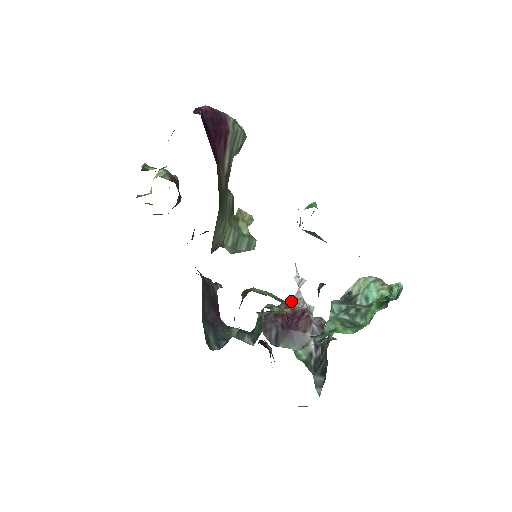
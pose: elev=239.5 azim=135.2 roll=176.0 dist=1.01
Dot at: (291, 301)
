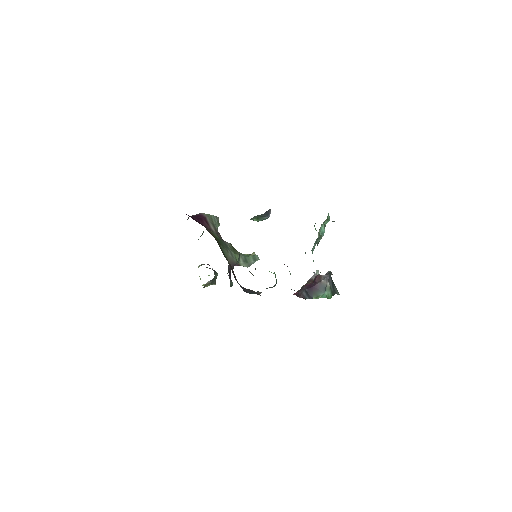
Dot at: (310, 279)
